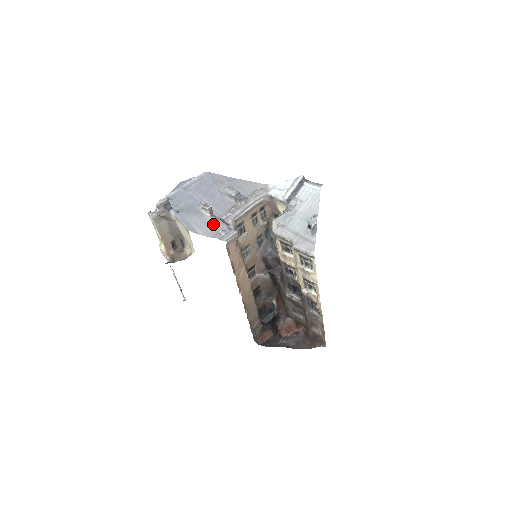
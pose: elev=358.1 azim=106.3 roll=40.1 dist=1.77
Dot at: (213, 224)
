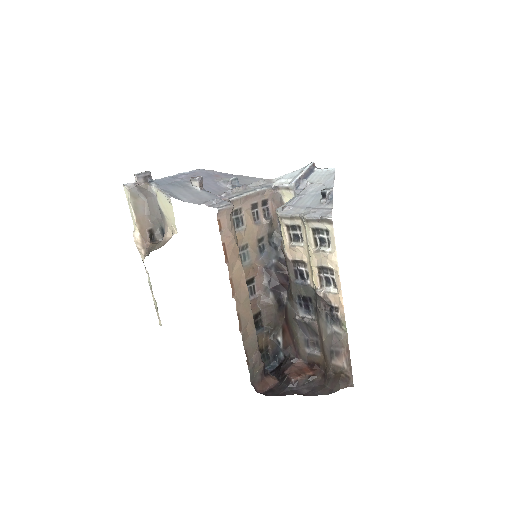
Dot at: (202, 195)
